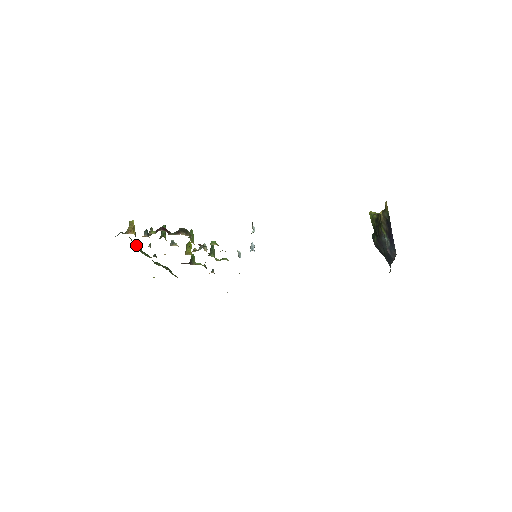
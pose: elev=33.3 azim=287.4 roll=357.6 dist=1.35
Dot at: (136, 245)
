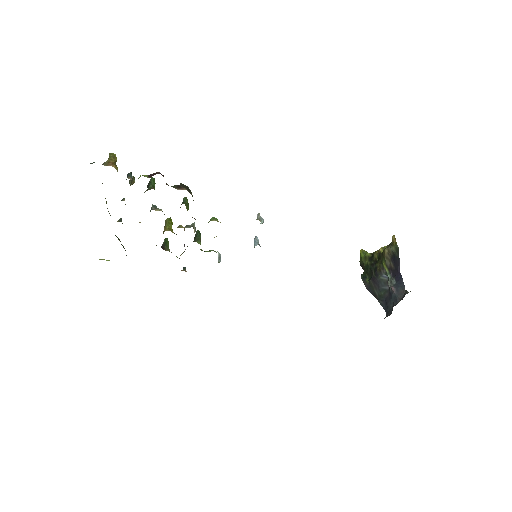
Dot at: occluded
